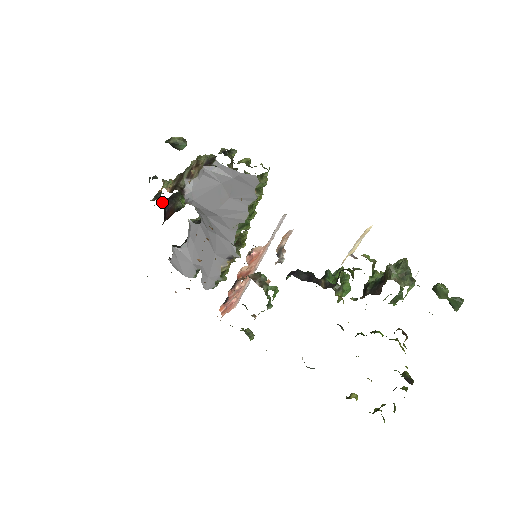
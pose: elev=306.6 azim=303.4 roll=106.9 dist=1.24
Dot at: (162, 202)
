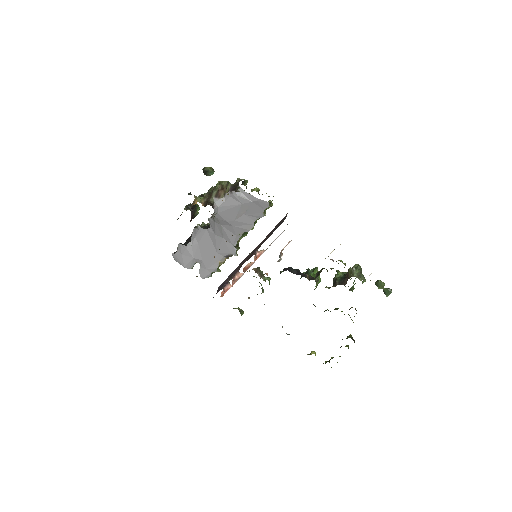
Dot at: occluded
